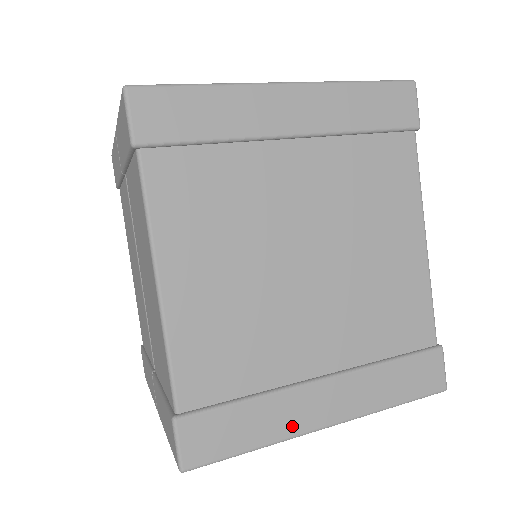
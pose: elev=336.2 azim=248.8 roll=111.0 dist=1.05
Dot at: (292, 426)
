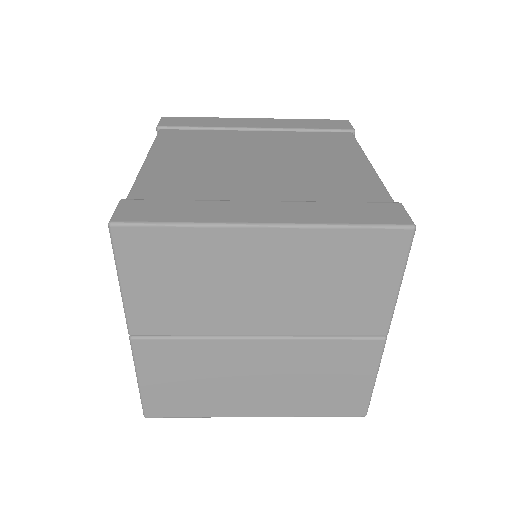
Dot at: (224, 217)
